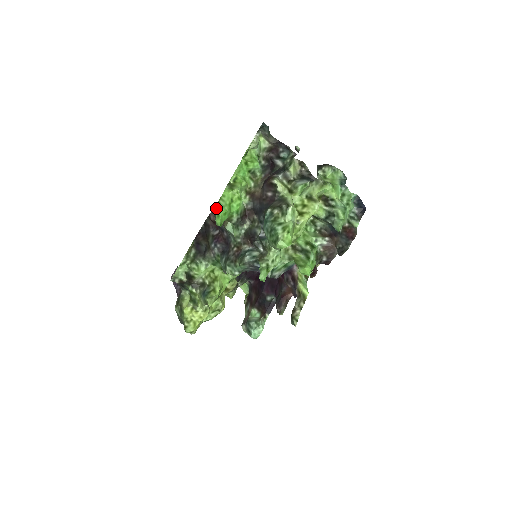
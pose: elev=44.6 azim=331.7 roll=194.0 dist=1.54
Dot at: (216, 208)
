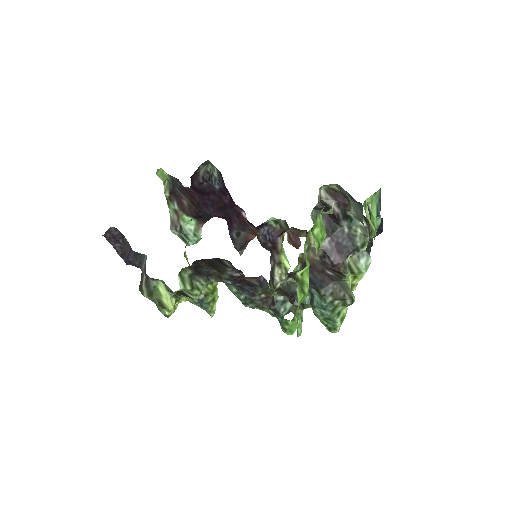
Dot at: (290, 325)
